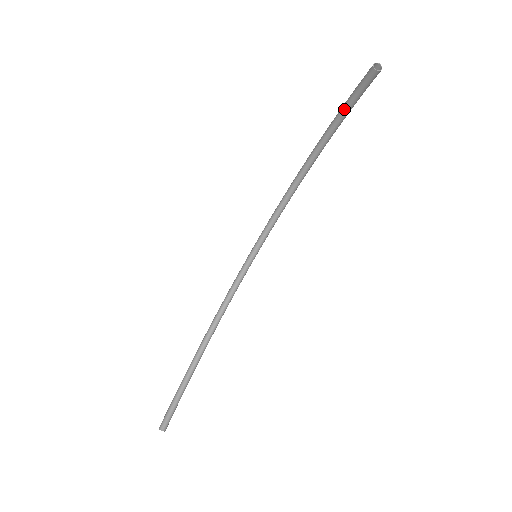
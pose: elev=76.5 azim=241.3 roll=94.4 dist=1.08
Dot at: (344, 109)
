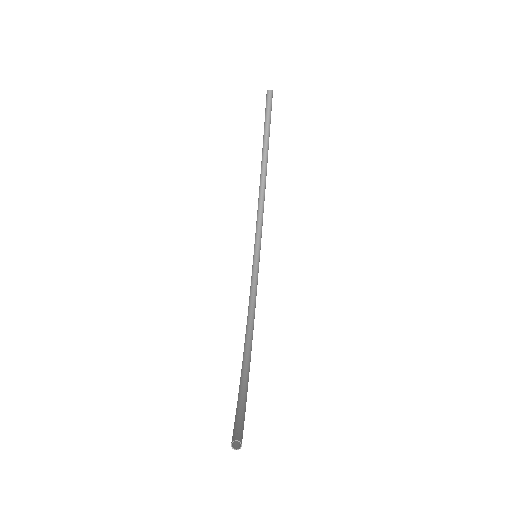
Dot at: (265, 131)
